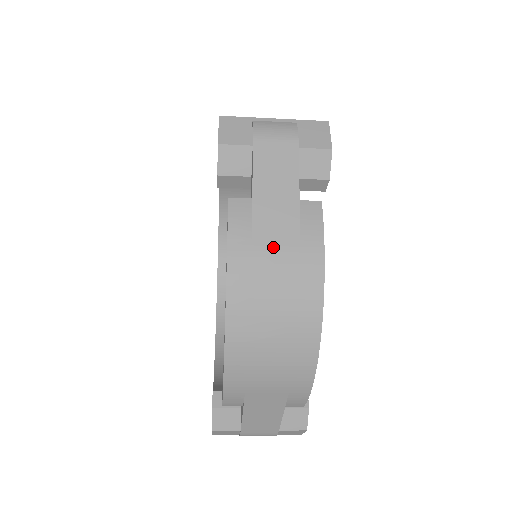
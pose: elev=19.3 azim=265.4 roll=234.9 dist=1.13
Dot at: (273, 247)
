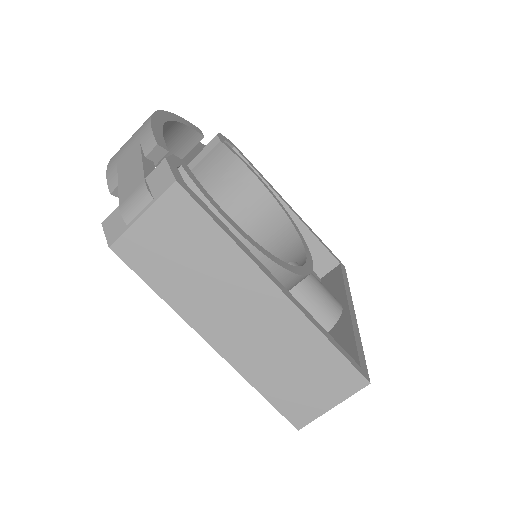
Dot at: occluded
